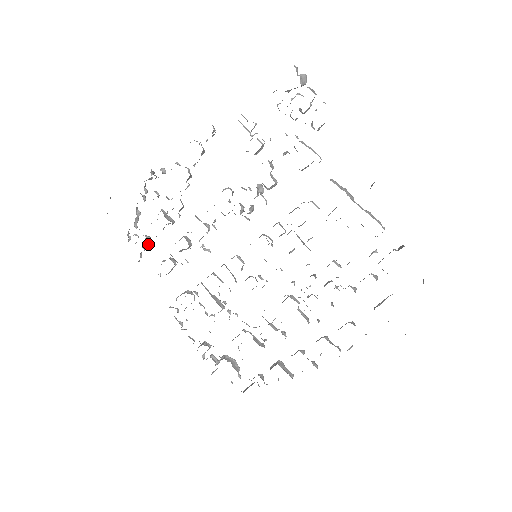
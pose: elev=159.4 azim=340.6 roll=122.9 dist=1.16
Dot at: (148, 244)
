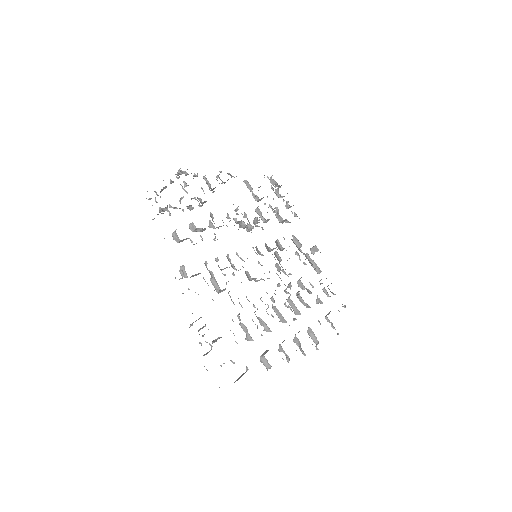
Dot at: occluded
